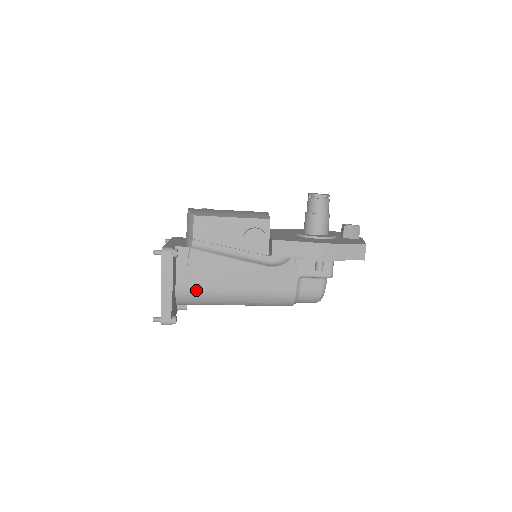
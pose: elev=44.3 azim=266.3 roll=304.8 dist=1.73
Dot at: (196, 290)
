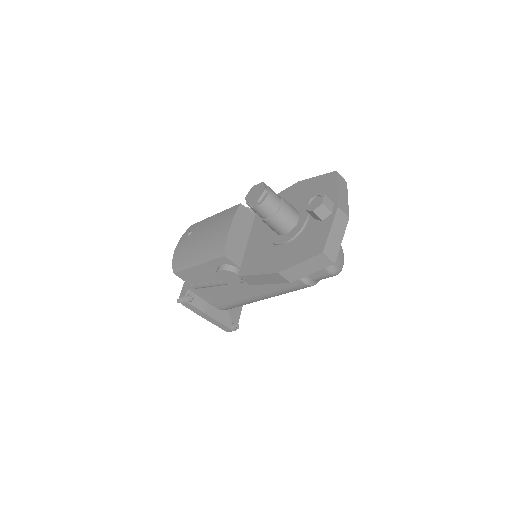
Dot at: (231, 305)
